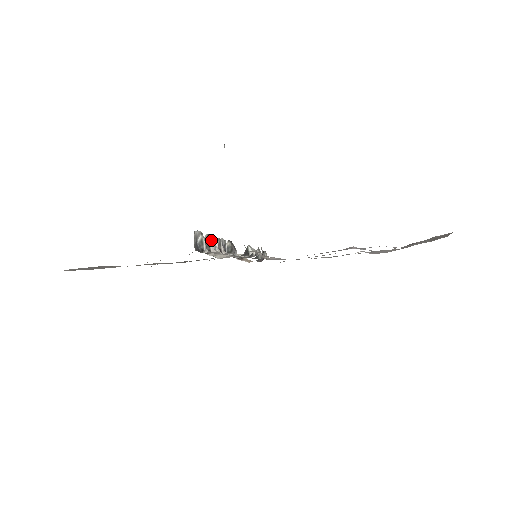
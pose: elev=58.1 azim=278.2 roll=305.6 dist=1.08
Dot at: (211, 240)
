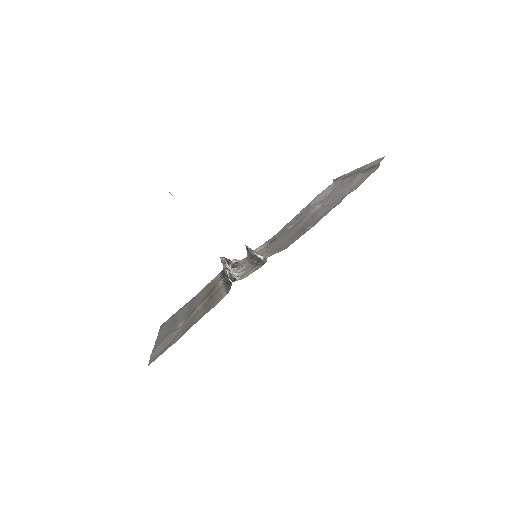
Dot at: occluded
